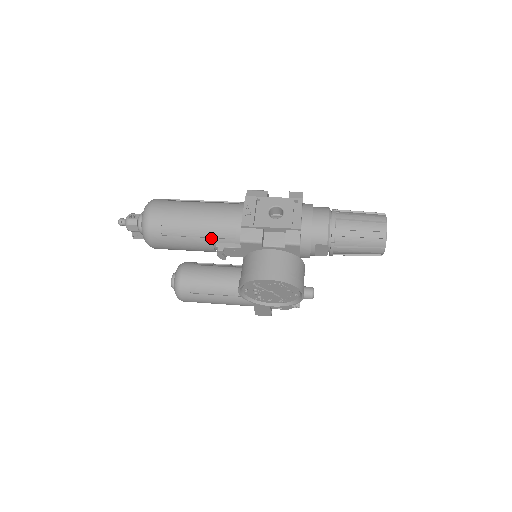
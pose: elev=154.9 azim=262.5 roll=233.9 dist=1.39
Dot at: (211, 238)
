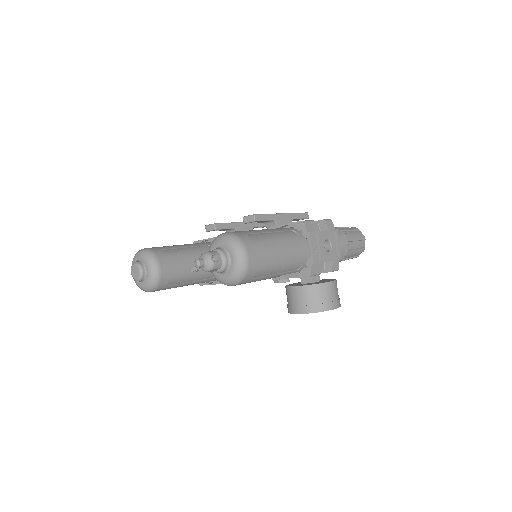
Dot at: (284, 273)
